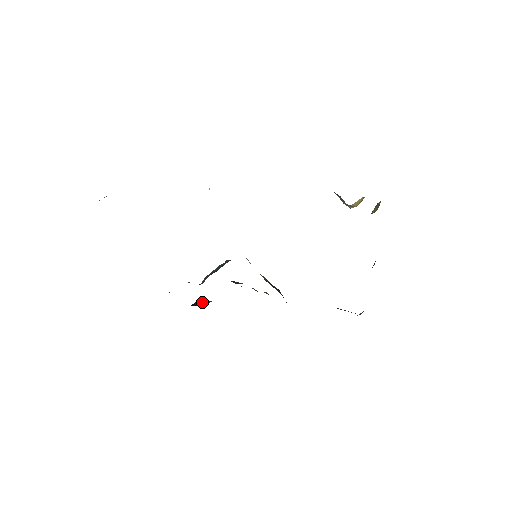
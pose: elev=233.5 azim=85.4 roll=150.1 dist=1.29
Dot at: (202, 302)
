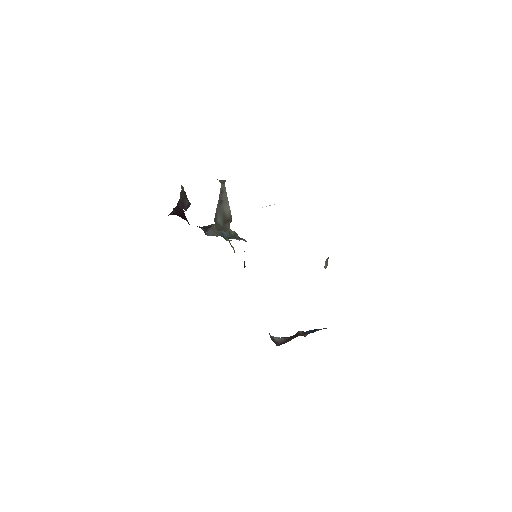
Dot at: (186, 204)
